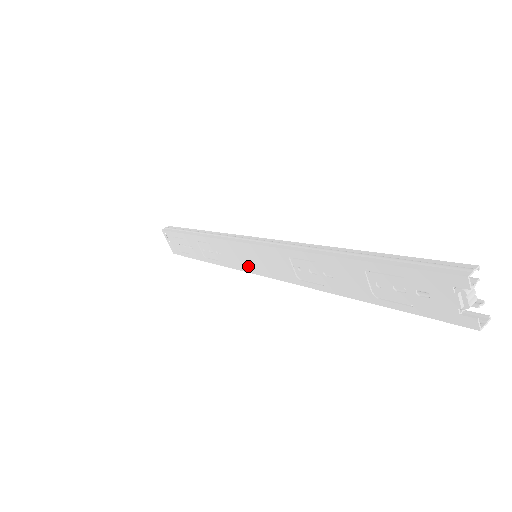
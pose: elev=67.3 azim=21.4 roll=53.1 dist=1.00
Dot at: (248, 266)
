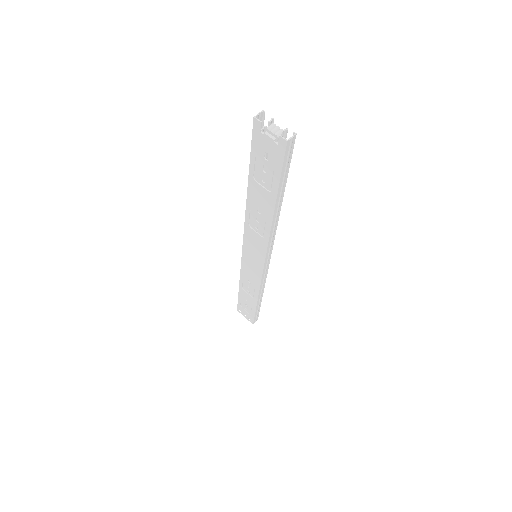
Dot at: (258, 268)
